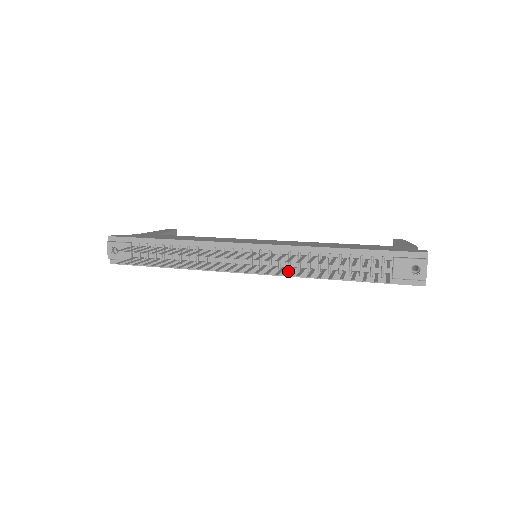
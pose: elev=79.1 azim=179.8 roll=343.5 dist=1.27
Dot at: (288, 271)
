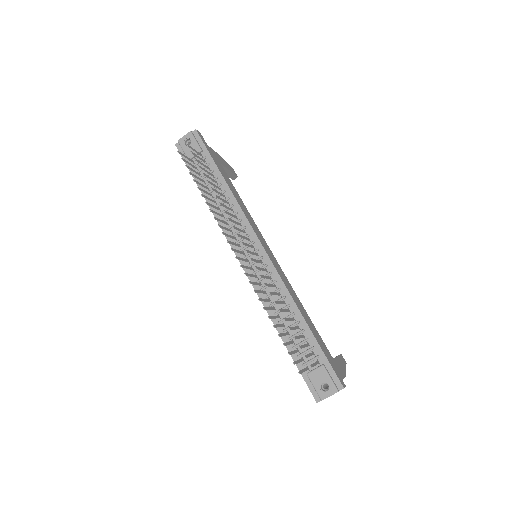
Dot at: (260, 289)
